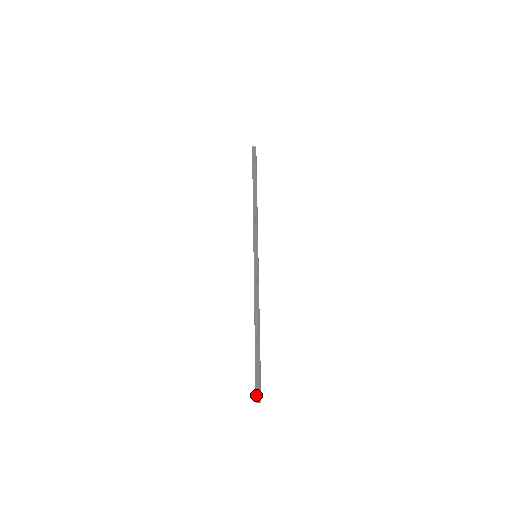
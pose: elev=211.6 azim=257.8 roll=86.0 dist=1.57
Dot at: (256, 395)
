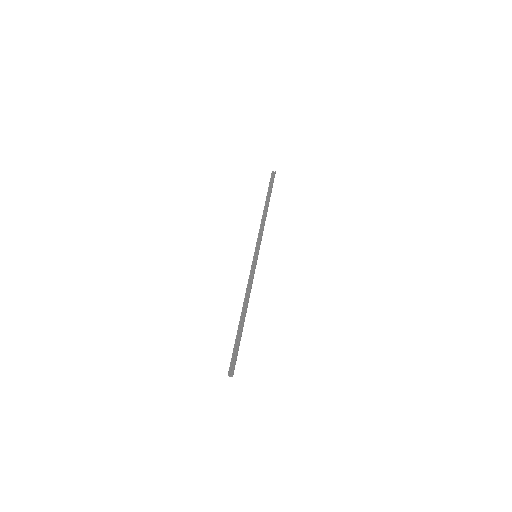
Dot at: (230, 368)
